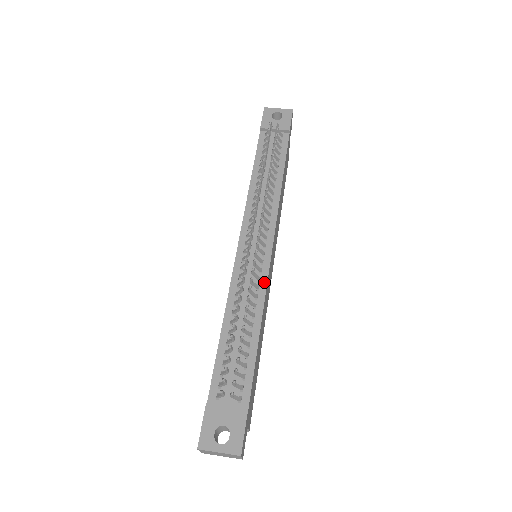
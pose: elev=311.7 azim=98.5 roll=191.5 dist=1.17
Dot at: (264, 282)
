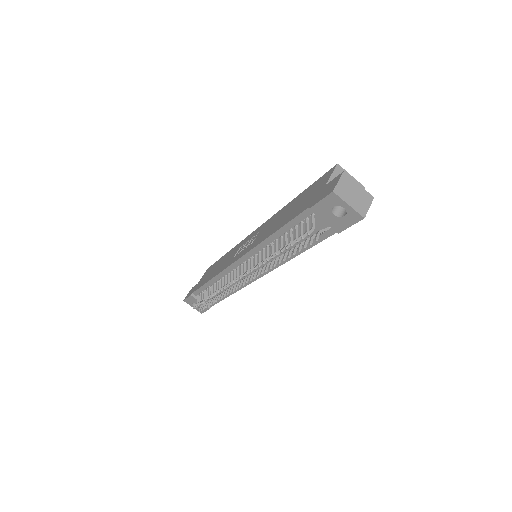
Dot at: (243, 286)
